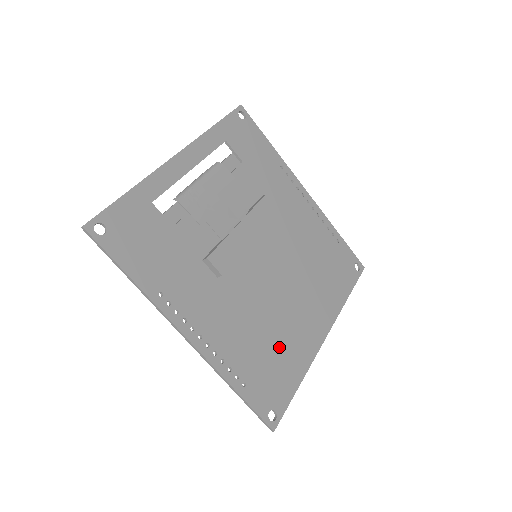
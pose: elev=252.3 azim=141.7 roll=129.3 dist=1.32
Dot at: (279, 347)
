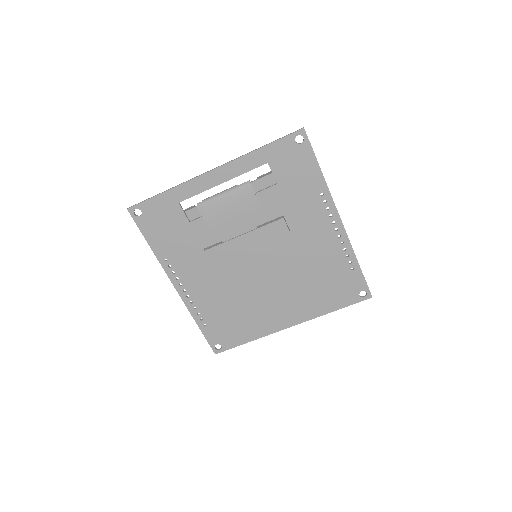
Dot at: (243, 317)
